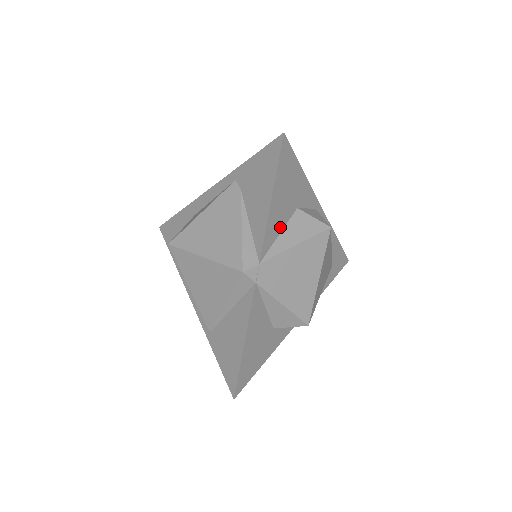
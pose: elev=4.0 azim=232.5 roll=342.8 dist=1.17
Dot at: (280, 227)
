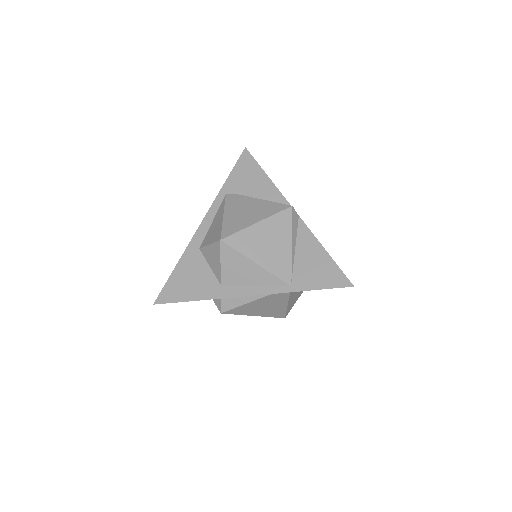
Dot at: occluded
